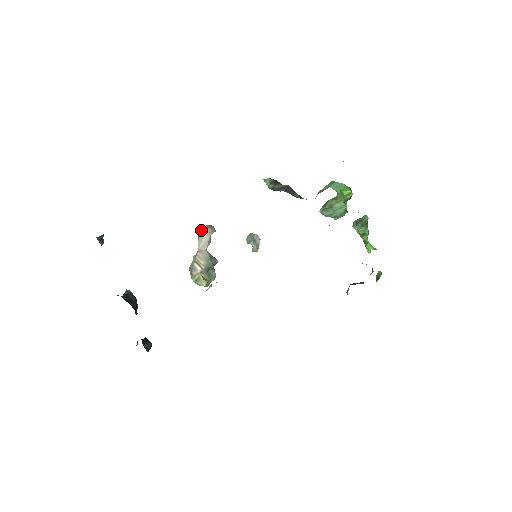
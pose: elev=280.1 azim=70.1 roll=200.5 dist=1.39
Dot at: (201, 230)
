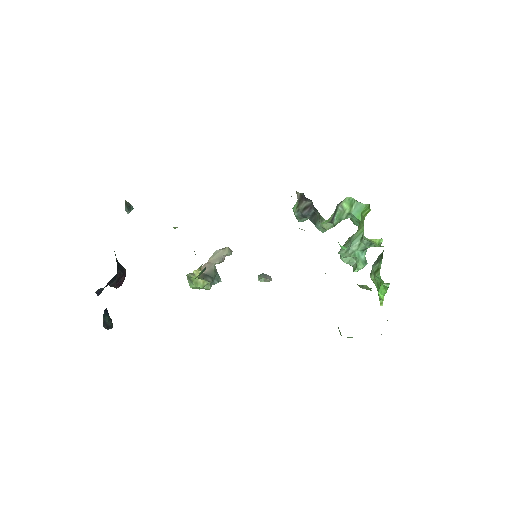
Dot at: (219, 249)
